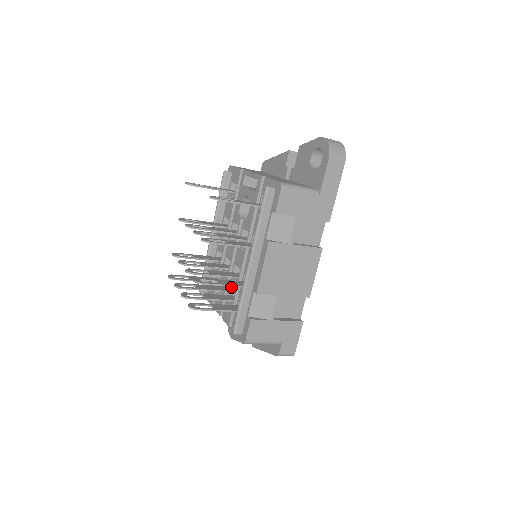
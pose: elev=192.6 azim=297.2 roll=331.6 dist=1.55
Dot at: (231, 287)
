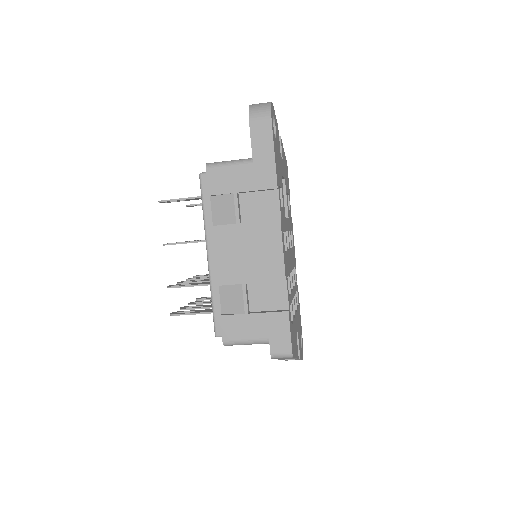
Dot at: occluded
